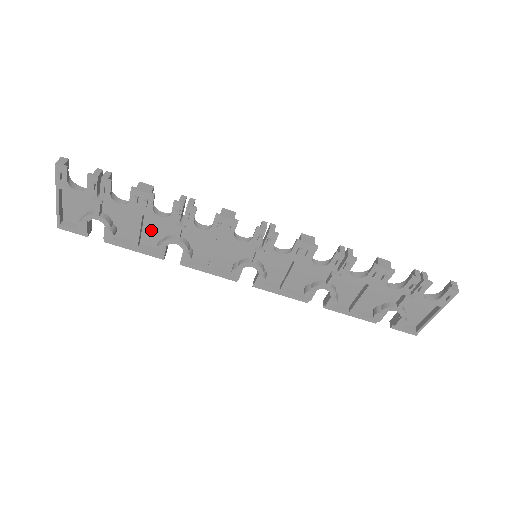
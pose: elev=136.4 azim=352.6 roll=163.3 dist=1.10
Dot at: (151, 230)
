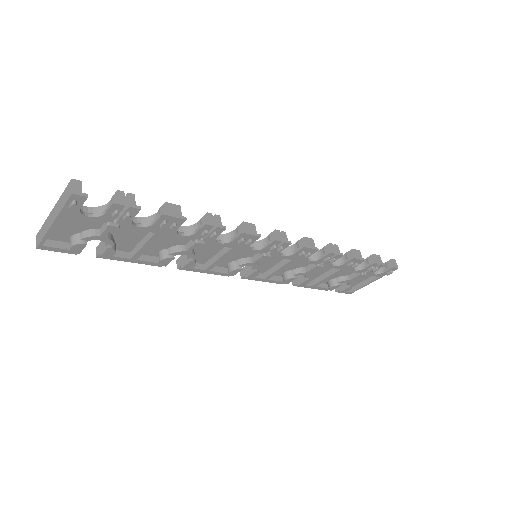
Dot at: (157, 242)
